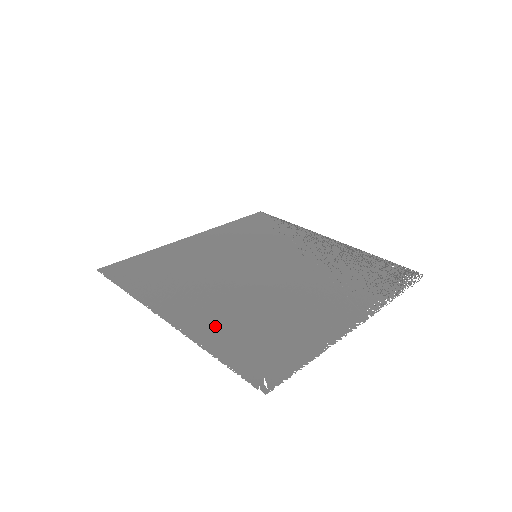
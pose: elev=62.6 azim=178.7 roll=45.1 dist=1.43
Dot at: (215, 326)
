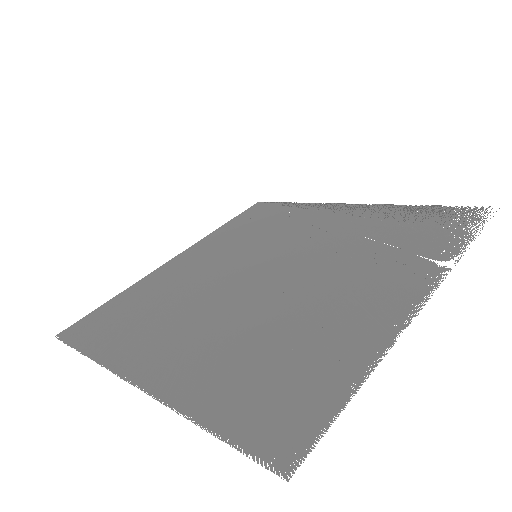
Dot at: (203, 373)
